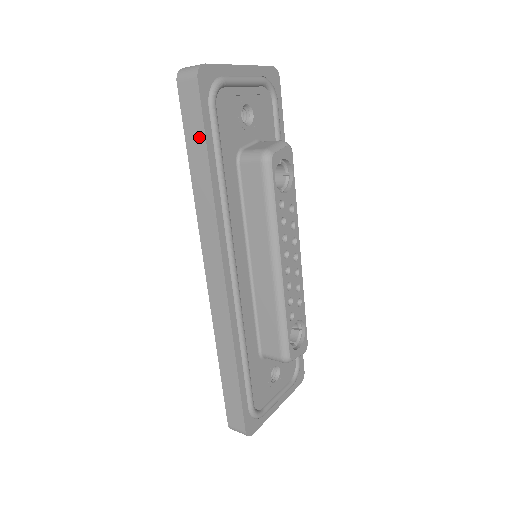
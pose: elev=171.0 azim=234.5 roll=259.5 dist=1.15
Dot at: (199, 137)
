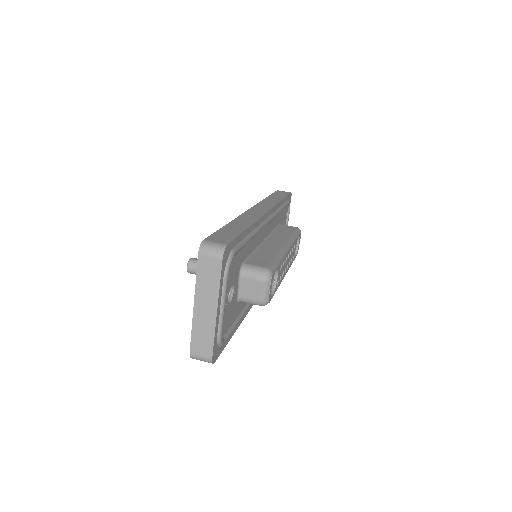
Dot at: occluded
